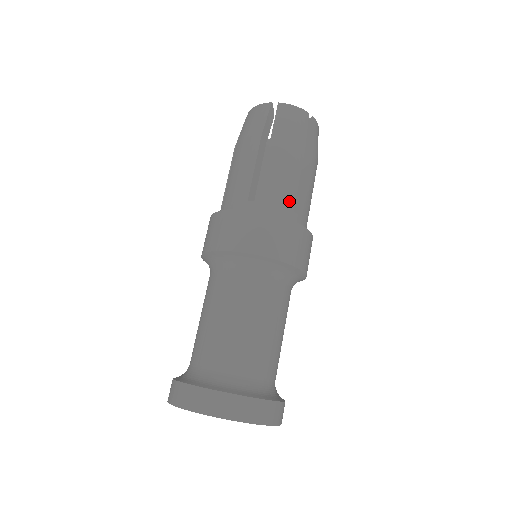
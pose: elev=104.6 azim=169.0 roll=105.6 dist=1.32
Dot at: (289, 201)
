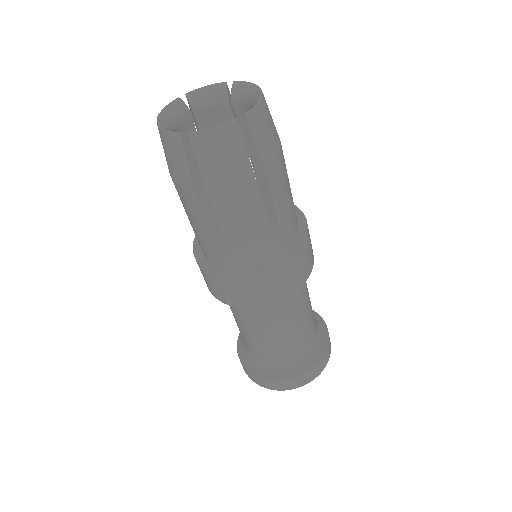
Dot at: (294, 210)
